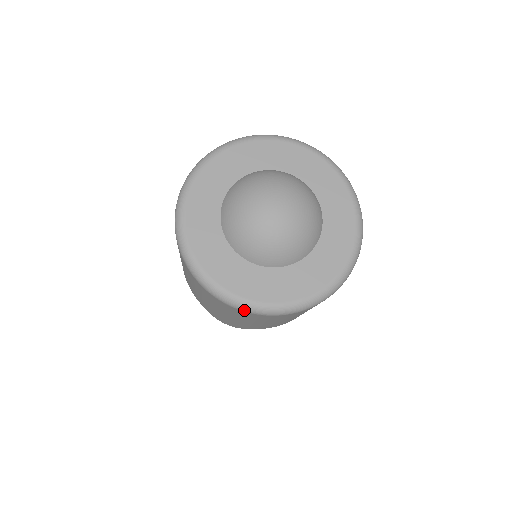
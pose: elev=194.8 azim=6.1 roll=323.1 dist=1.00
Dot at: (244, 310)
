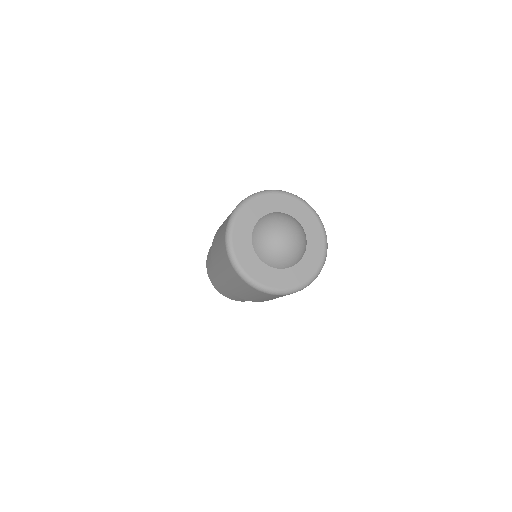
Dot at: occluded
